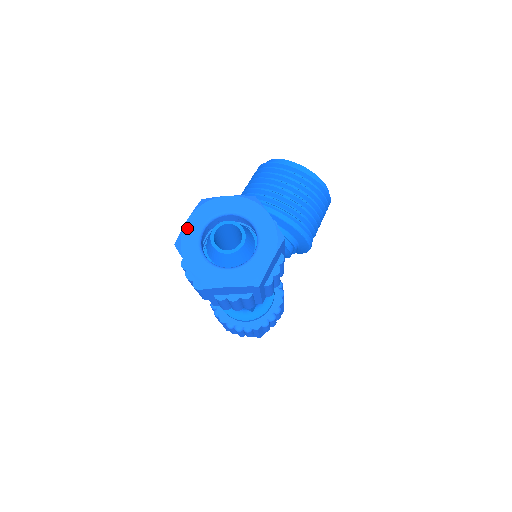
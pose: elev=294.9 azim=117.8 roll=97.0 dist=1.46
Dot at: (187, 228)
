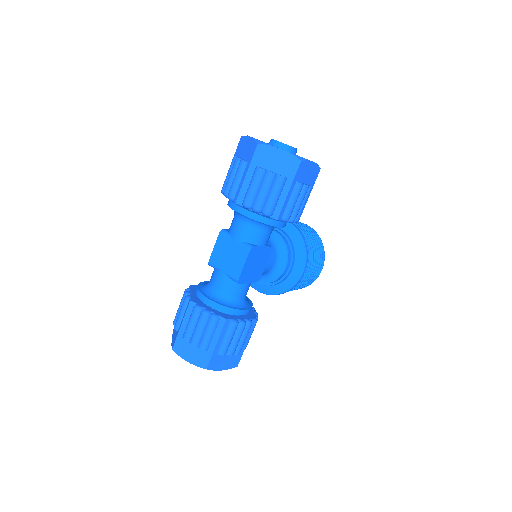
Dot at: occluded
